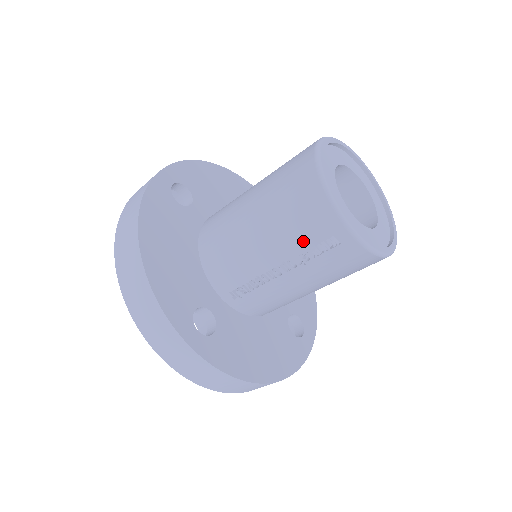
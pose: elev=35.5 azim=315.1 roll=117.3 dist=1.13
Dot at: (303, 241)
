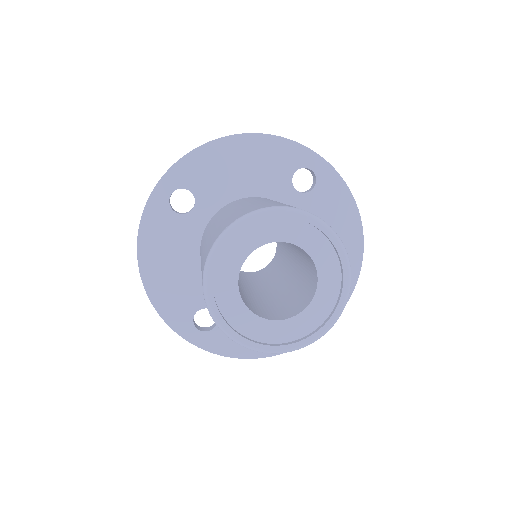
Dot at: occluded
